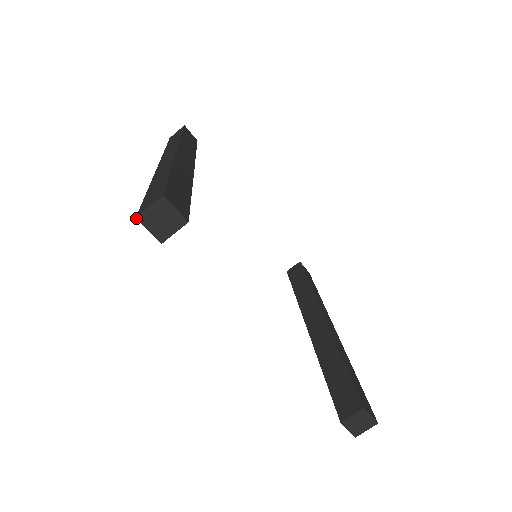
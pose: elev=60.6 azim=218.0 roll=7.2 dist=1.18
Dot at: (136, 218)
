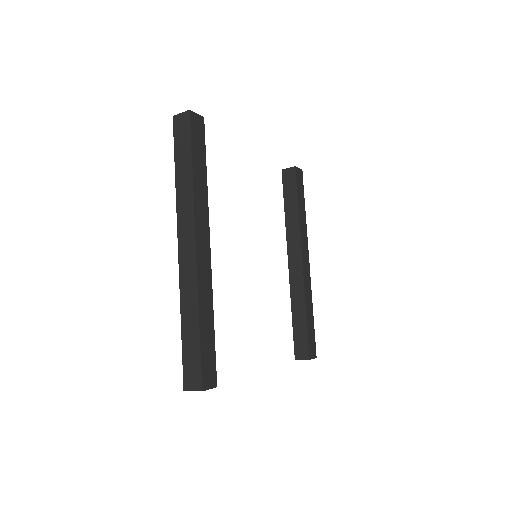
Dot at: (184, 390)
